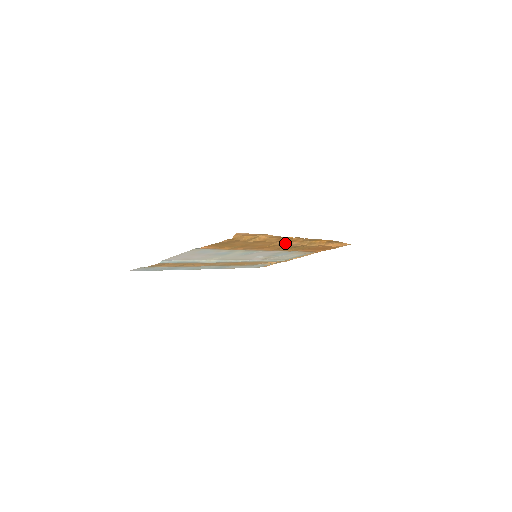
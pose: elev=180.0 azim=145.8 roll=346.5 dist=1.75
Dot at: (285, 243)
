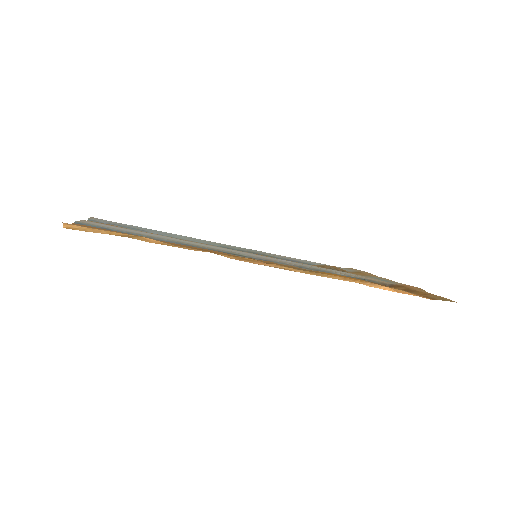
Dot at: (234, 258)
